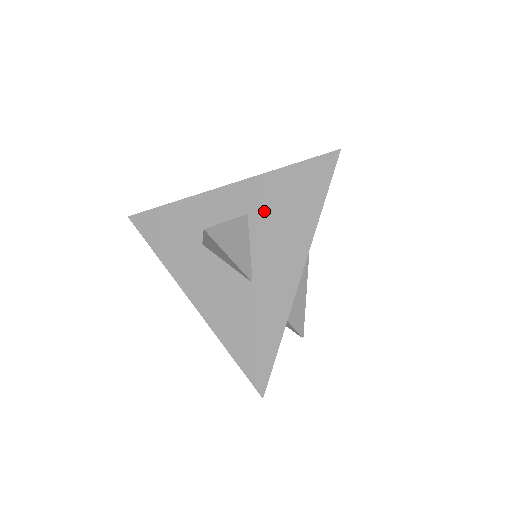
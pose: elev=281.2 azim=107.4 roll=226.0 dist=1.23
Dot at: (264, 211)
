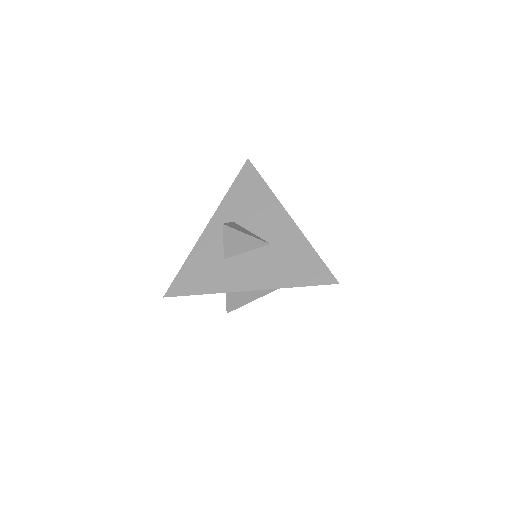
Dot at: (240, 212)
